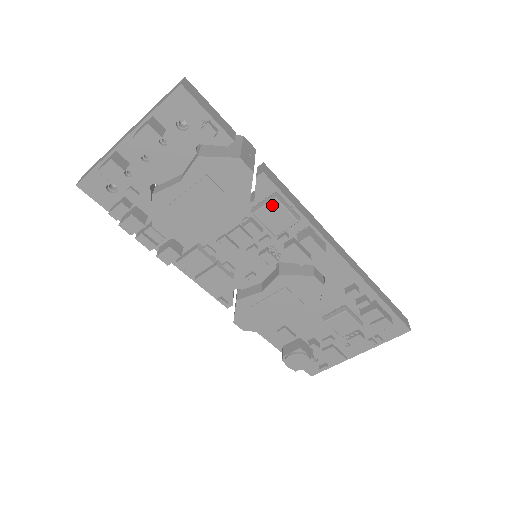
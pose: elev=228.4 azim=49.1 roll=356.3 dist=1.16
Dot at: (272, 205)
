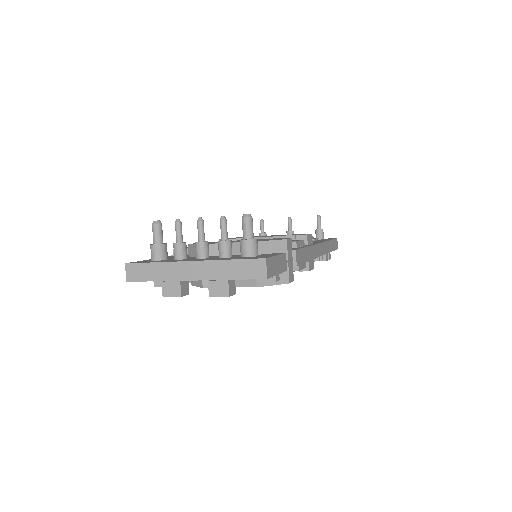
Dot at: occluded
